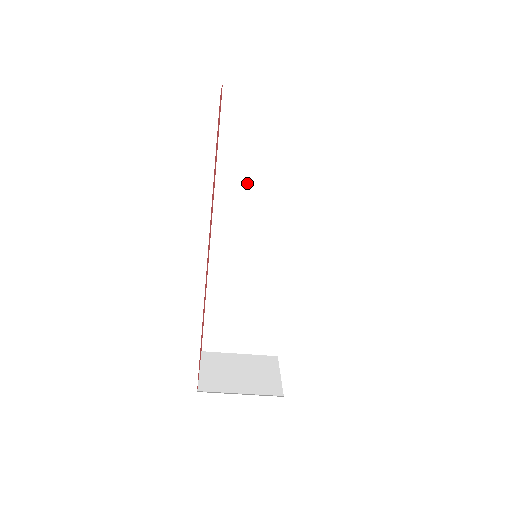
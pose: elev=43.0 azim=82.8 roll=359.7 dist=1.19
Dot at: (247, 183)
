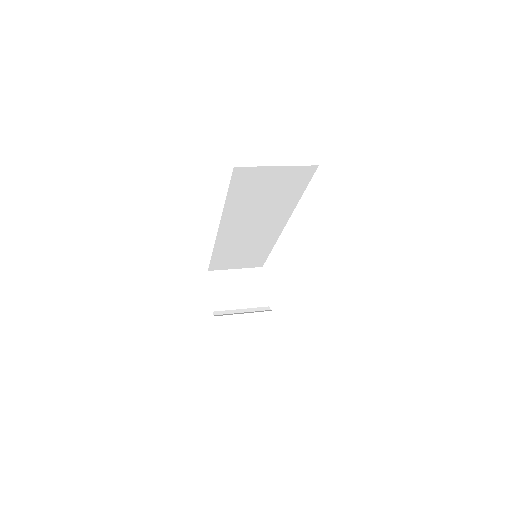
Dot at: (249, 208)
